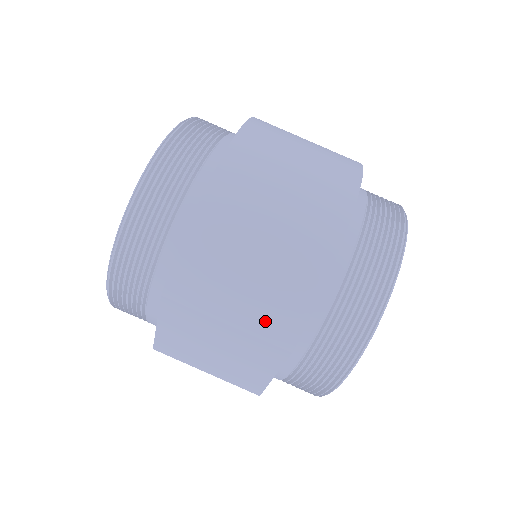
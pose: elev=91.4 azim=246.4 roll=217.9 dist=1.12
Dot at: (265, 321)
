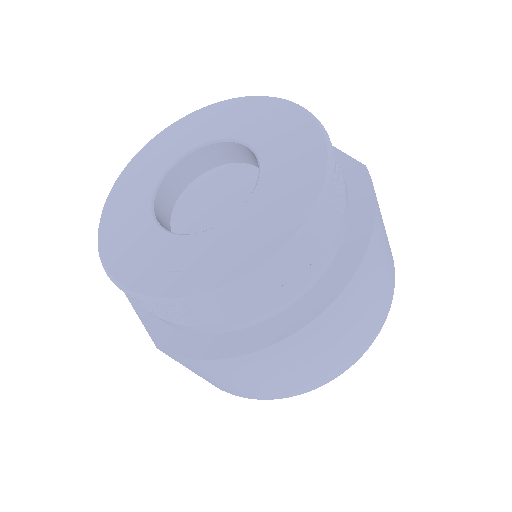
Dot at: (218, 385)
